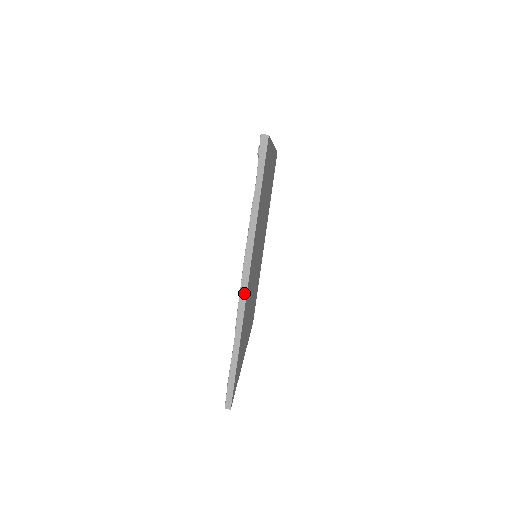
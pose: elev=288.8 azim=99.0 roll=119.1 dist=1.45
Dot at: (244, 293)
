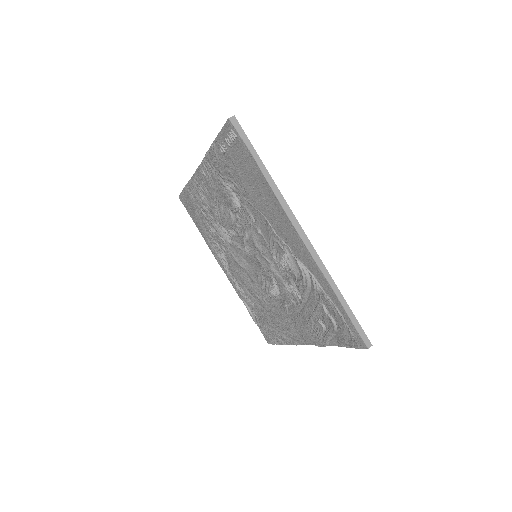
Dot at: (309, 244)
